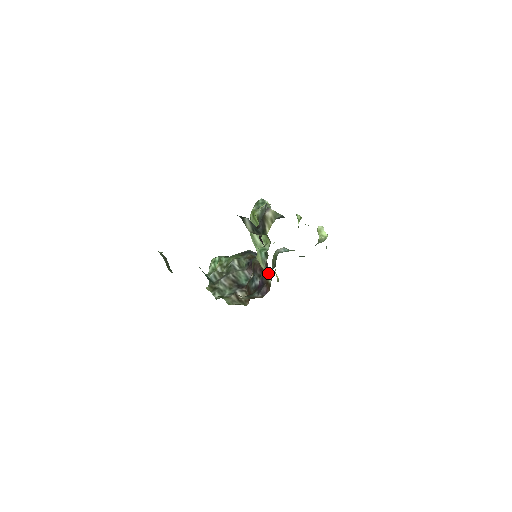
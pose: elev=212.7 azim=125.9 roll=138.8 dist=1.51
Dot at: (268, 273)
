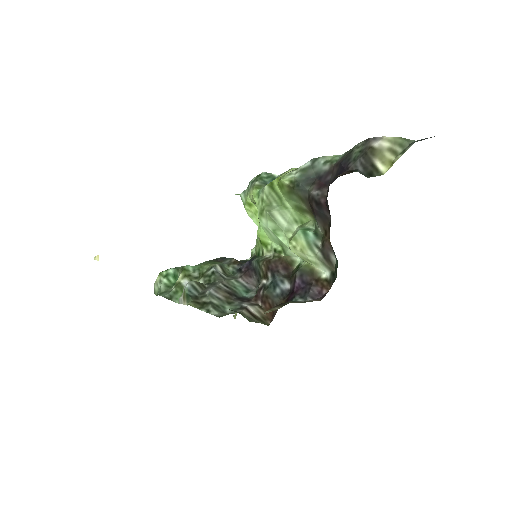
Dot at: (327, 261)
